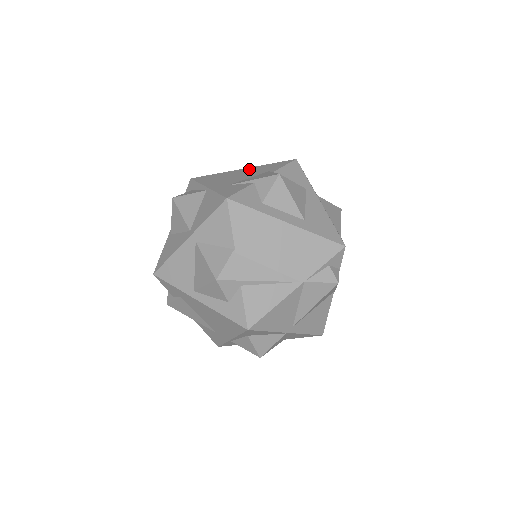
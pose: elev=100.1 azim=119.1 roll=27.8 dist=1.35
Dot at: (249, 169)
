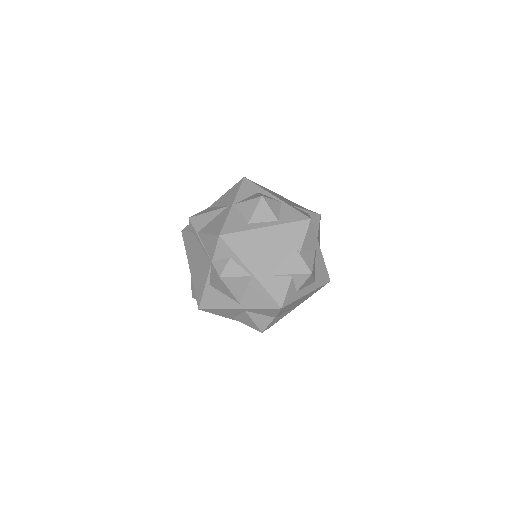
Dot at: (274, 233)
